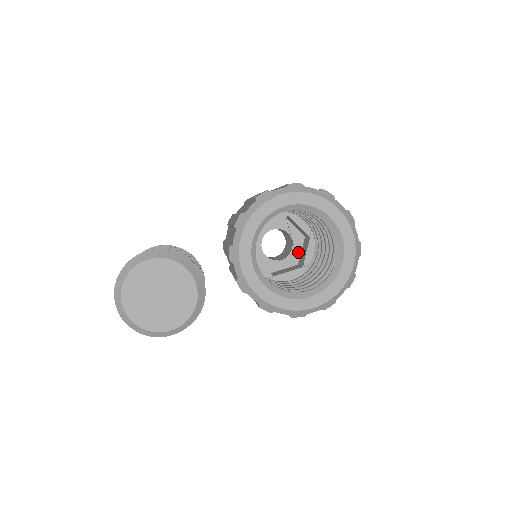
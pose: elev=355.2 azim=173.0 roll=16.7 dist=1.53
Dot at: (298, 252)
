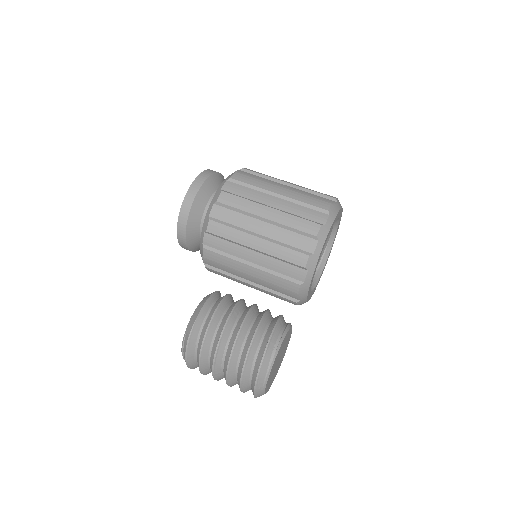
Dot at: occluded
